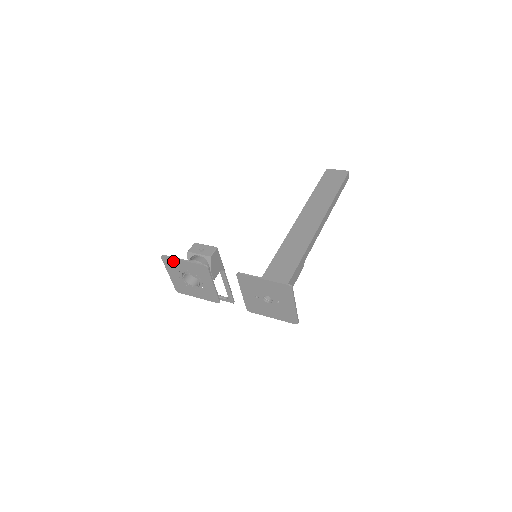
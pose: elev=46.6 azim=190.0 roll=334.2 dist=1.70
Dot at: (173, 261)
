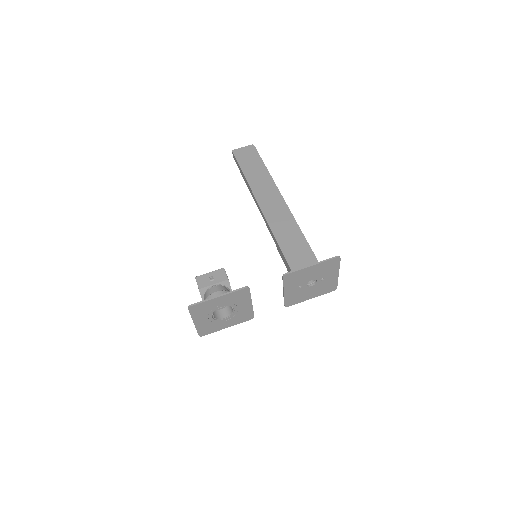
Dot at: (204, 304)
